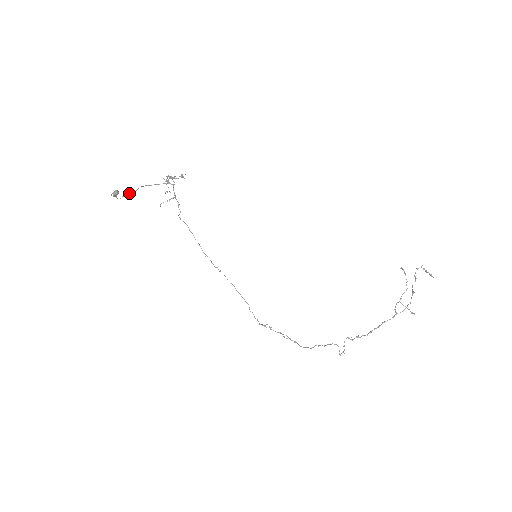
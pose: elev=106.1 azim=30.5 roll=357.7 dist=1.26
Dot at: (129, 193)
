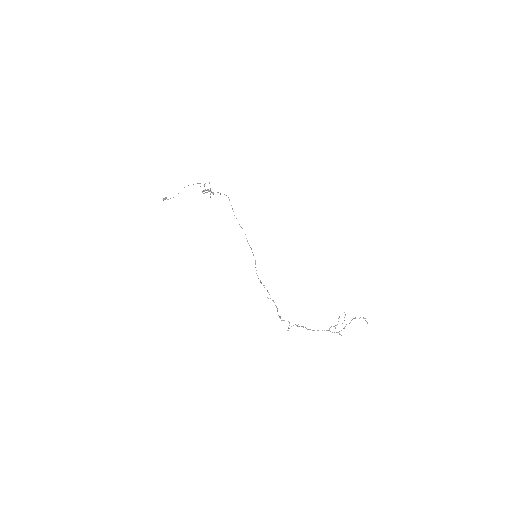
Dot at: occluded
